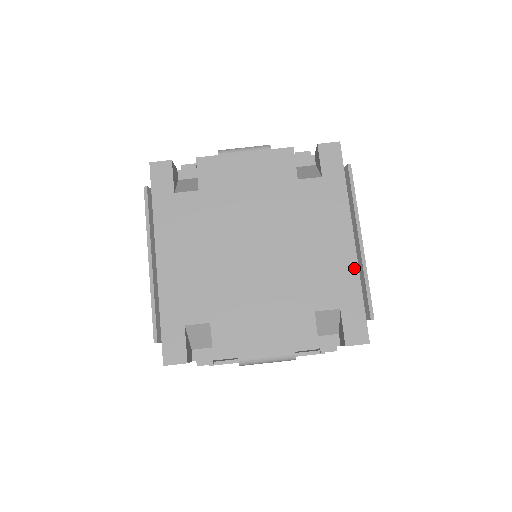
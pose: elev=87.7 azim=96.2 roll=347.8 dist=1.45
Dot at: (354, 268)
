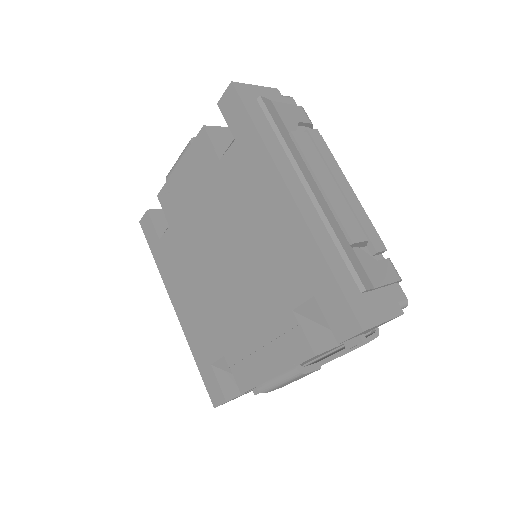
Dot at: (306, 234)
